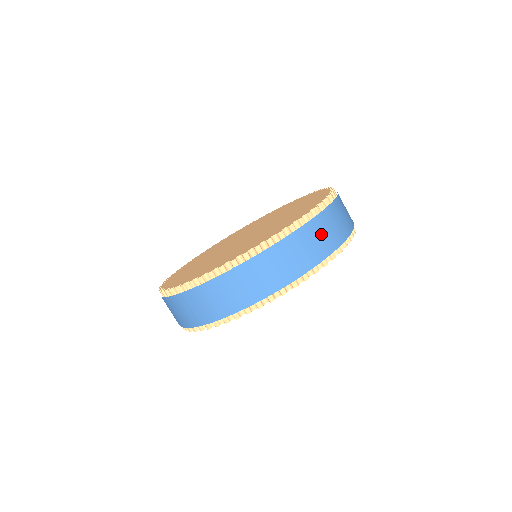
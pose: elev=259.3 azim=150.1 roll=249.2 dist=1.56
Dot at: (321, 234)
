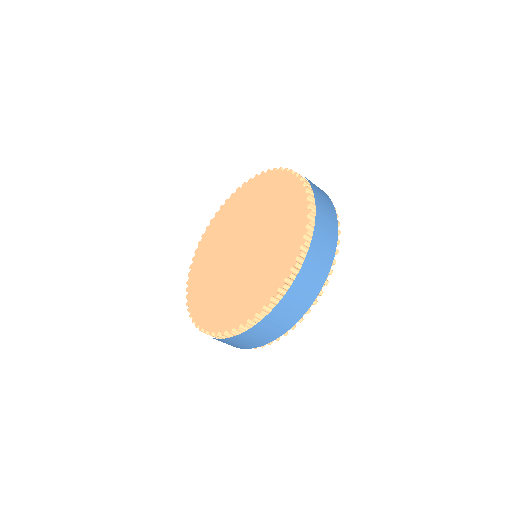
Dot at: (268, 329)
